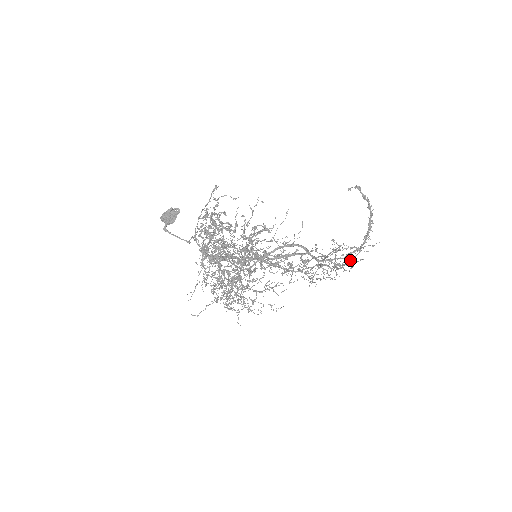
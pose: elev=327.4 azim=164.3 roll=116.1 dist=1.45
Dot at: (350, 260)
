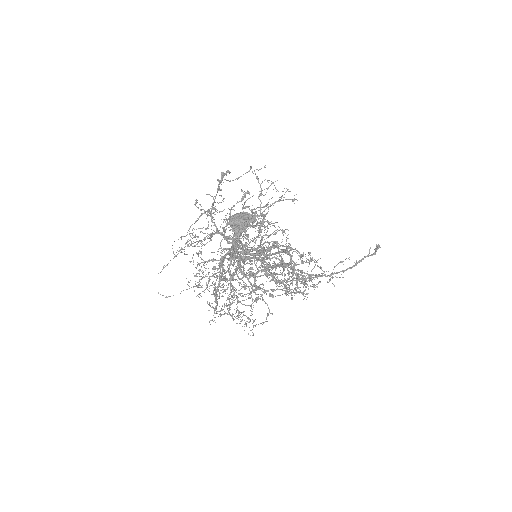
Dot at: (312, 277)
